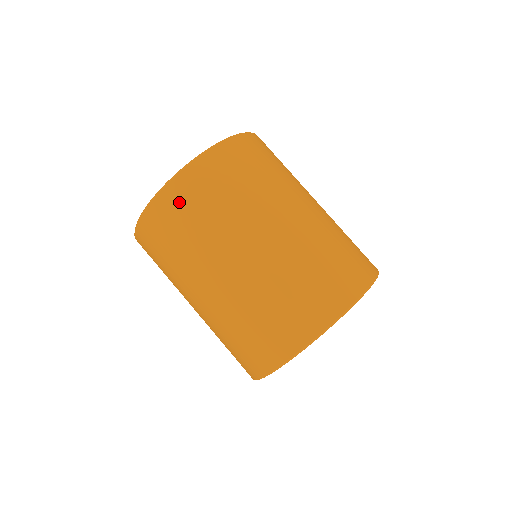
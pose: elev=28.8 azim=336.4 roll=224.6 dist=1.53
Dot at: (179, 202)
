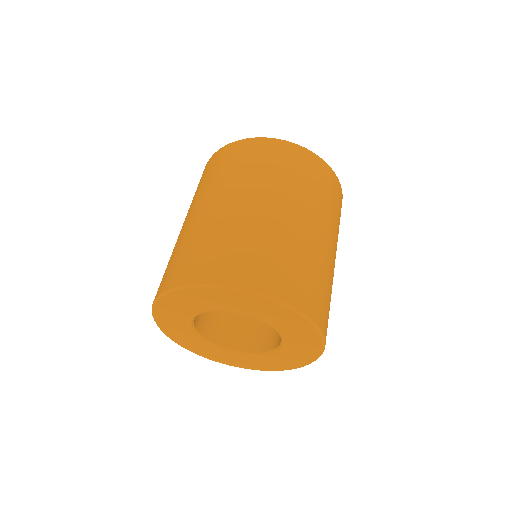
Dot at: (203, 173)
